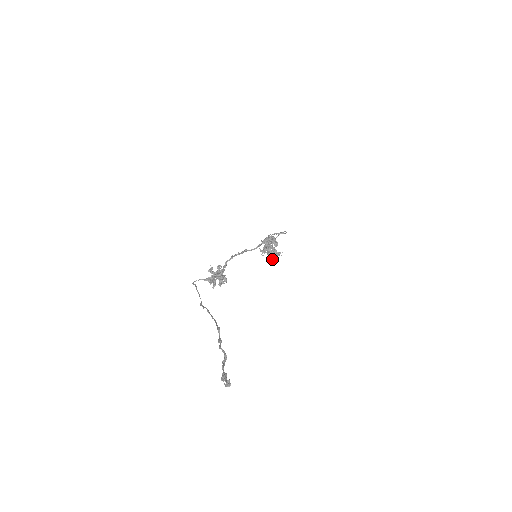
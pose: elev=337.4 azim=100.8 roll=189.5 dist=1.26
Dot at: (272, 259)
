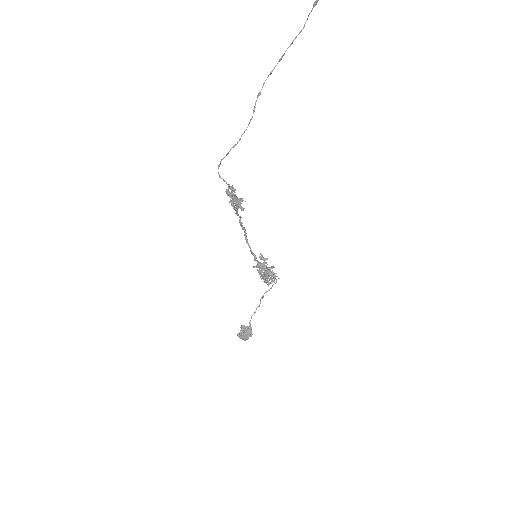
Dot at: (273, 267)
